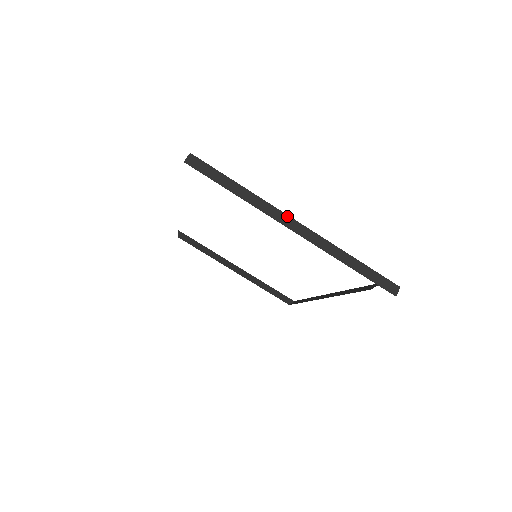
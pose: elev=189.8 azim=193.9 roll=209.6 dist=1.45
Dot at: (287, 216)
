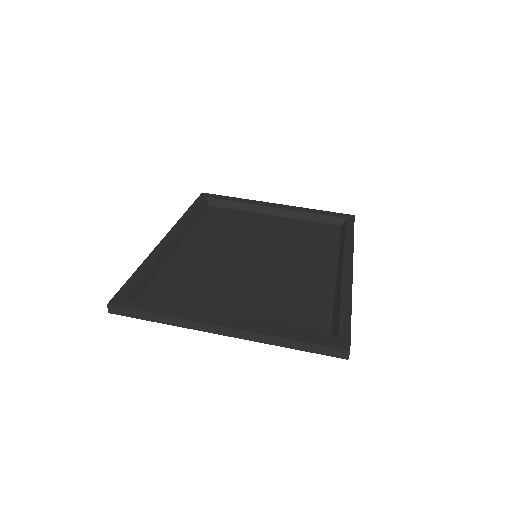
Dot at: (211, 325)
